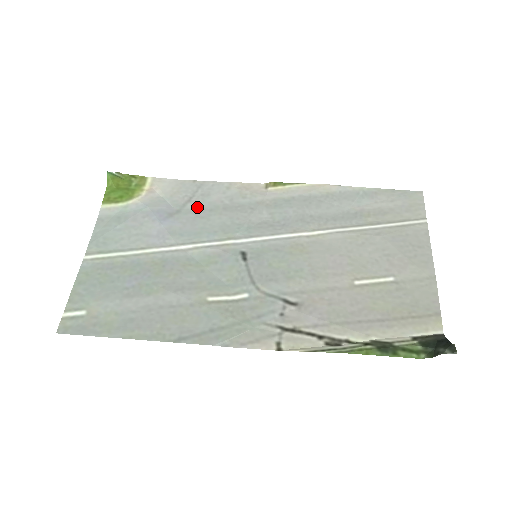
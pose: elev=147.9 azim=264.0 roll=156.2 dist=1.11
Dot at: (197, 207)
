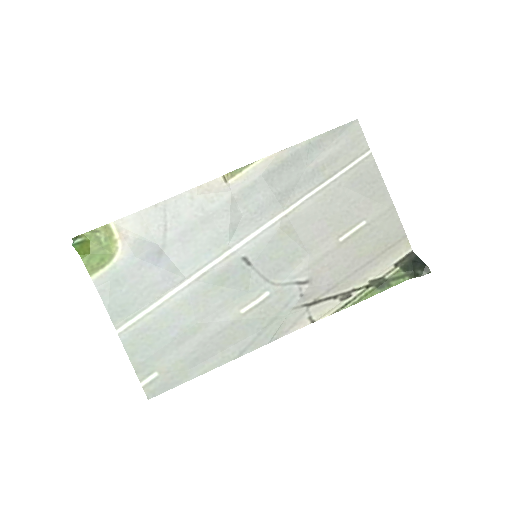
Dot at: (177, 233)
